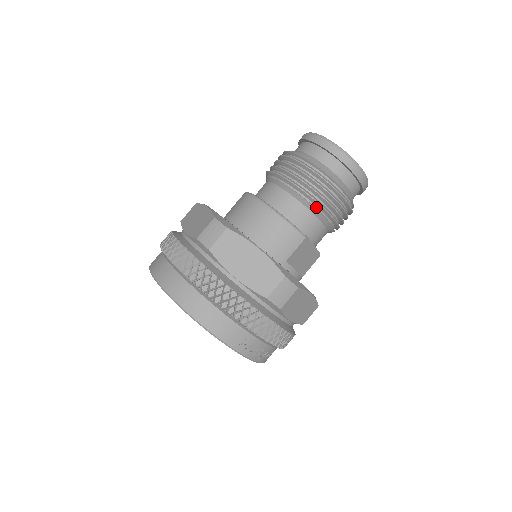
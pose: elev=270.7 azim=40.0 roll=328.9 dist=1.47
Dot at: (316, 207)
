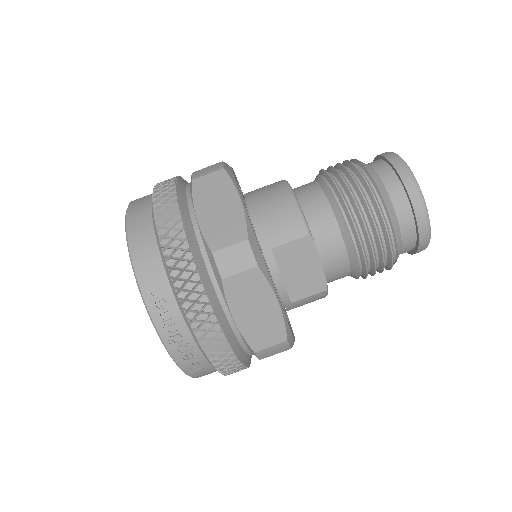
Dot at: (342, 211)
